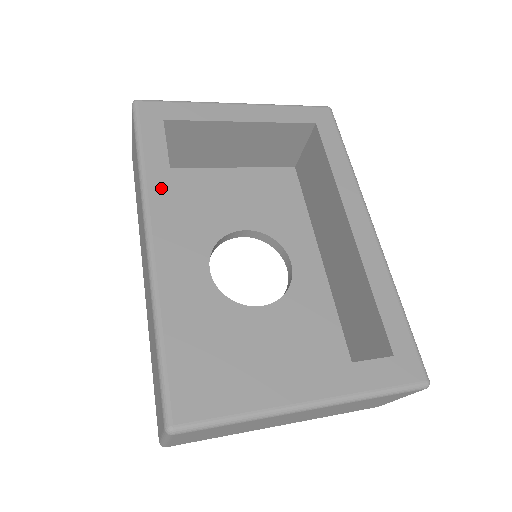
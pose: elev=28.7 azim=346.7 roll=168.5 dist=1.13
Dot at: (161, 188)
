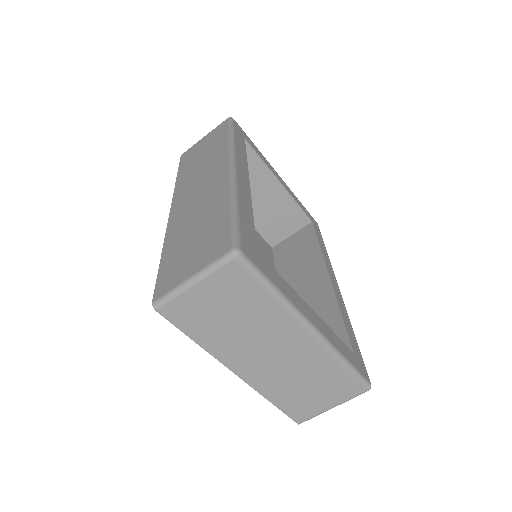
Dot at: (242, 157)
